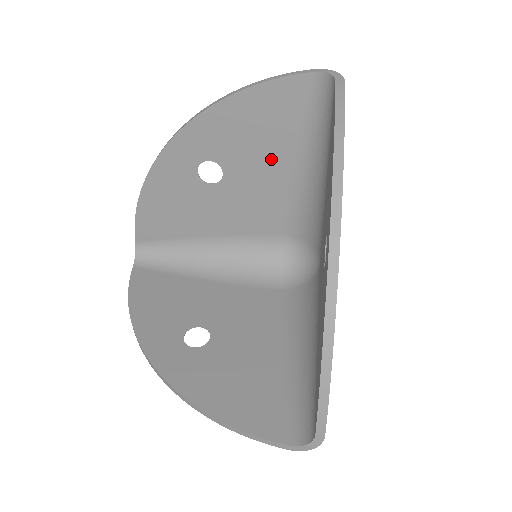
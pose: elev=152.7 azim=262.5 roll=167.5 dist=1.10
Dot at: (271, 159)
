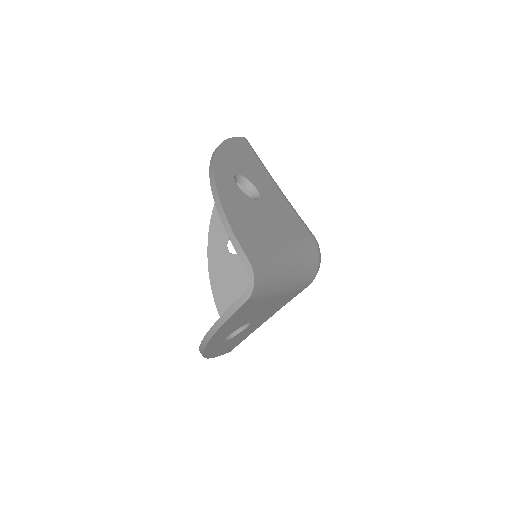
Dot at: occluded
